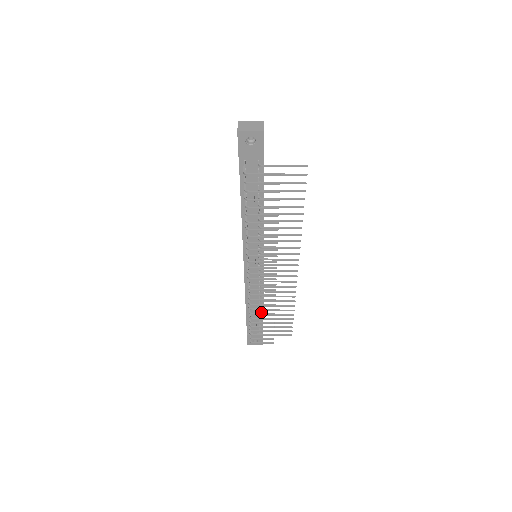
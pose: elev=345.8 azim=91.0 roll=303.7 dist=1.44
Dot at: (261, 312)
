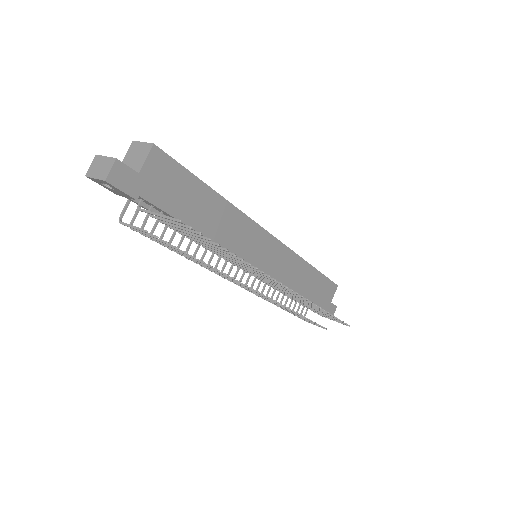
Dot at: occluded
